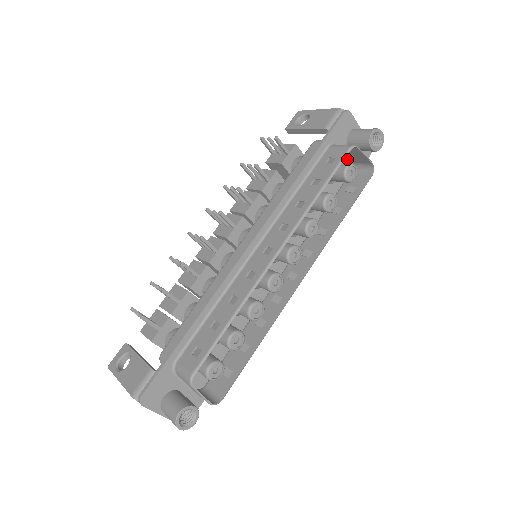
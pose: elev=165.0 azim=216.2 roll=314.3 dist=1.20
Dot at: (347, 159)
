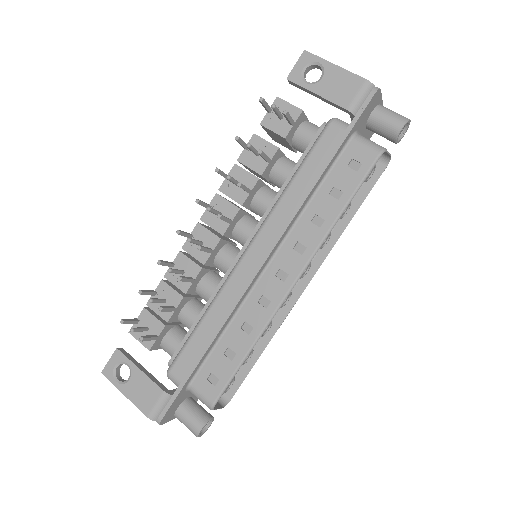
Dot at: occluded
